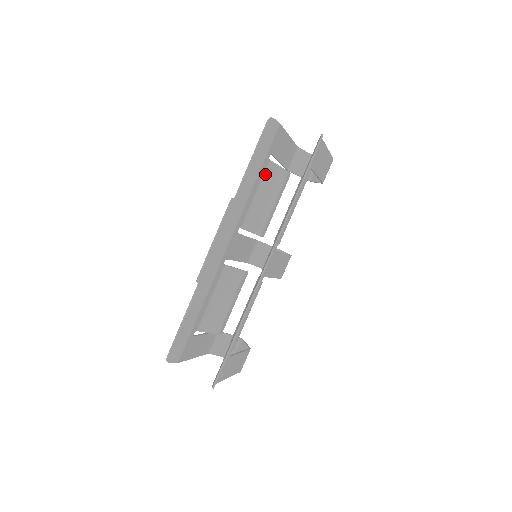
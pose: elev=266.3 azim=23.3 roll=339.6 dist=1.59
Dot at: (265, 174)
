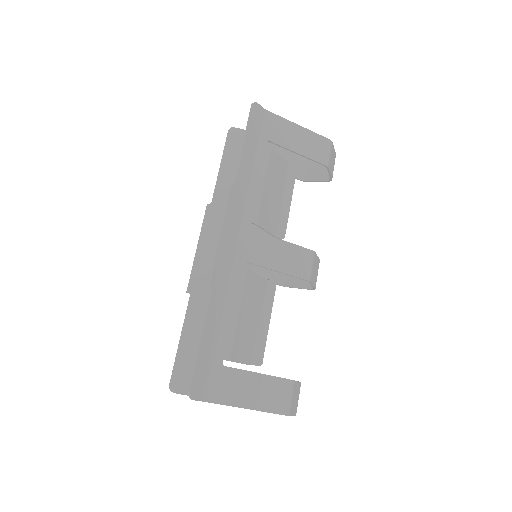
Dot at: occluded
